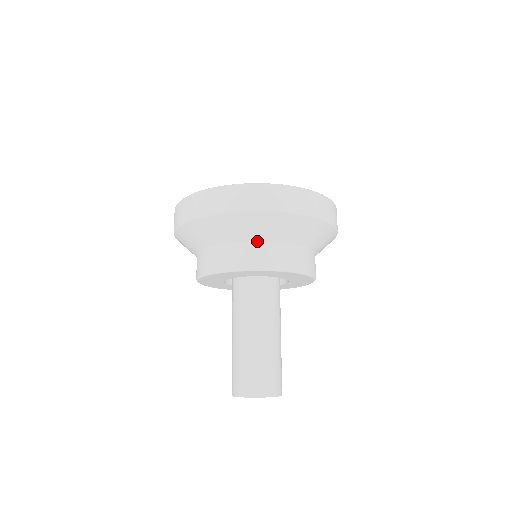
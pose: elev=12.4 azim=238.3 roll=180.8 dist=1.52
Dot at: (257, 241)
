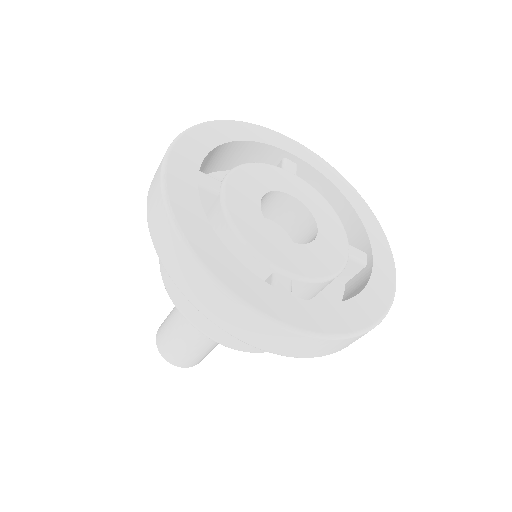
Dot at: occluded
